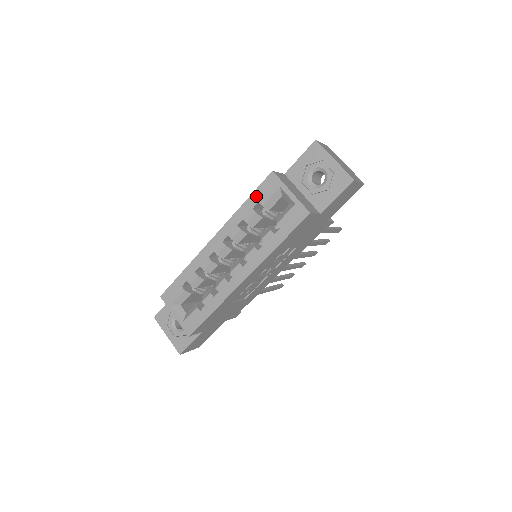
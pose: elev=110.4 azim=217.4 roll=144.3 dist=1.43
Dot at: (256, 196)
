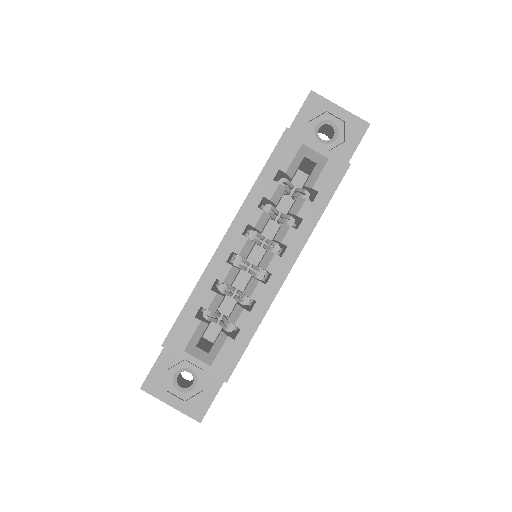
Dot at: (273, 163)
